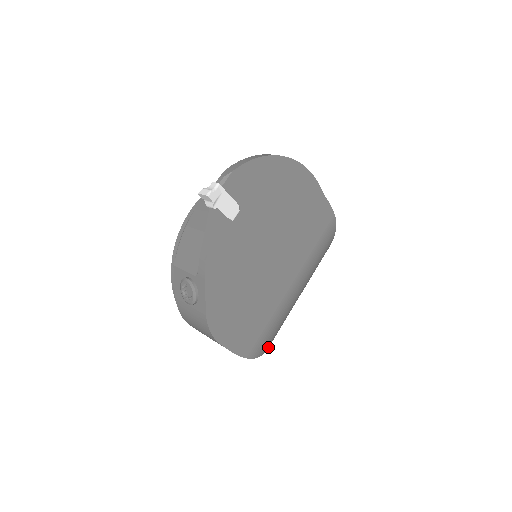
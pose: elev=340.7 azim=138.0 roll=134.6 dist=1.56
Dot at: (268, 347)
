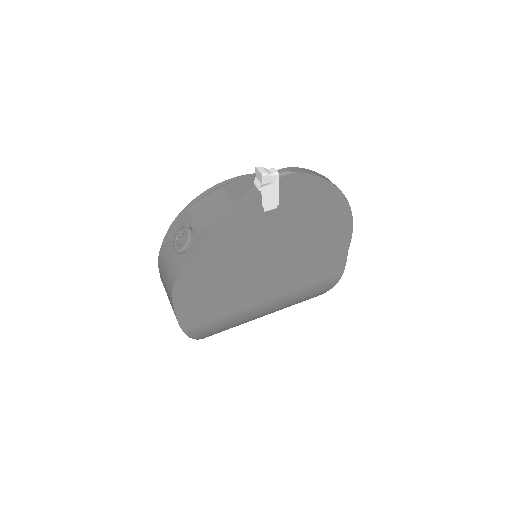
Dot at: occluded
